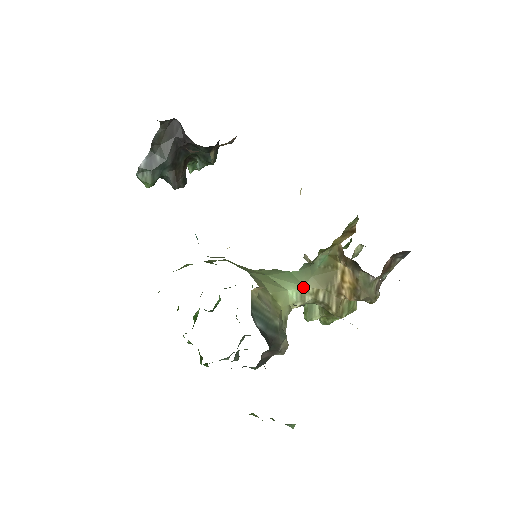
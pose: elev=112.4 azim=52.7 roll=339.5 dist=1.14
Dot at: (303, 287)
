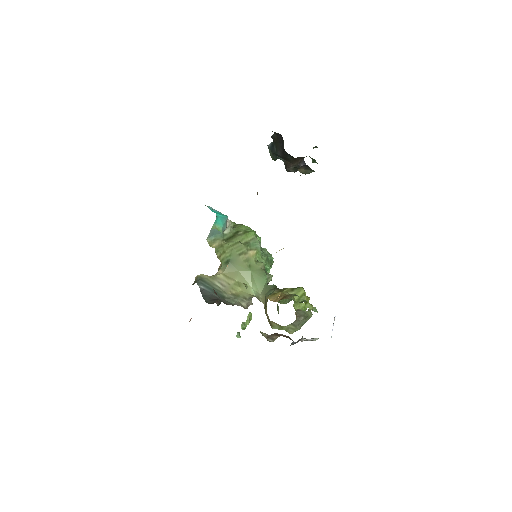
Dot at: (260, 294)
